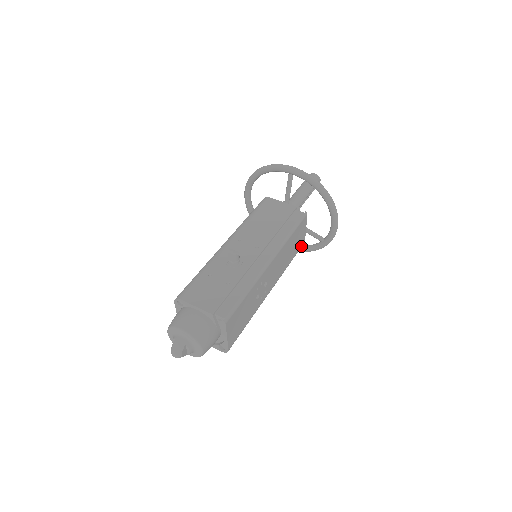
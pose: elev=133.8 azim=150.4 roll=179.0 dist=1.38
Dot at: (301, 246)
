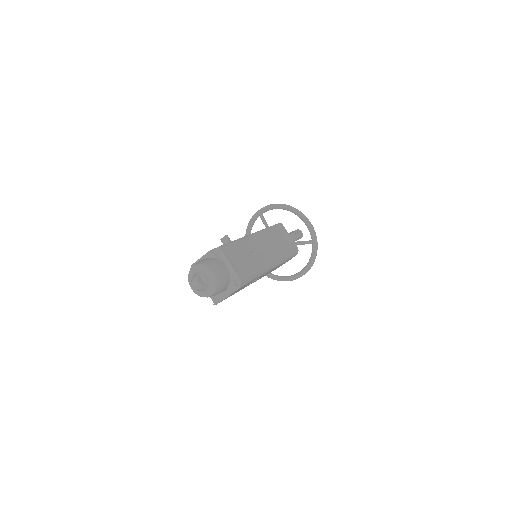
Dot at: (295, 248)
